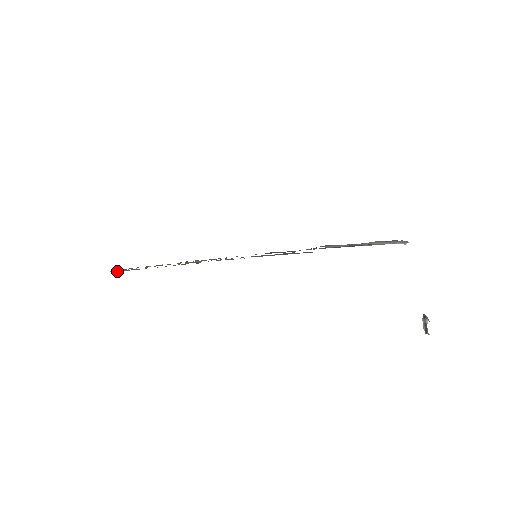
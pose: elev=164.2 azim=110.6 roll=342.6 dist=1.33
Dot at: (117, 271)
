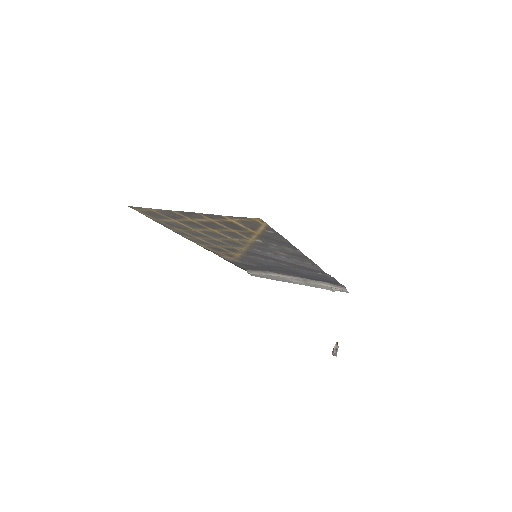
Dot at: (229, 218)
